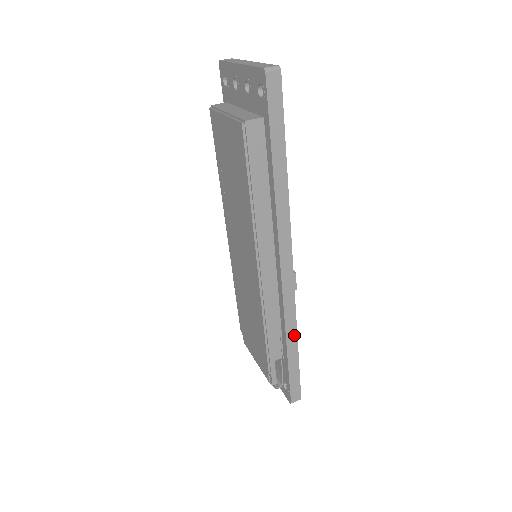
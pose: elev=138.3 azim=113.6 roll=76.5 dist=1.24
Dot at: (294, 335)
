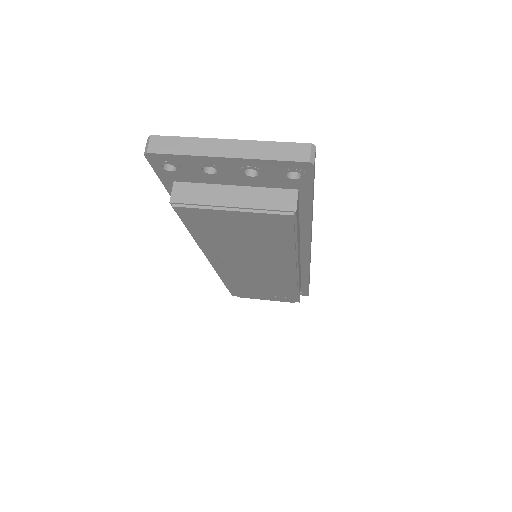
Dot at: occluded
